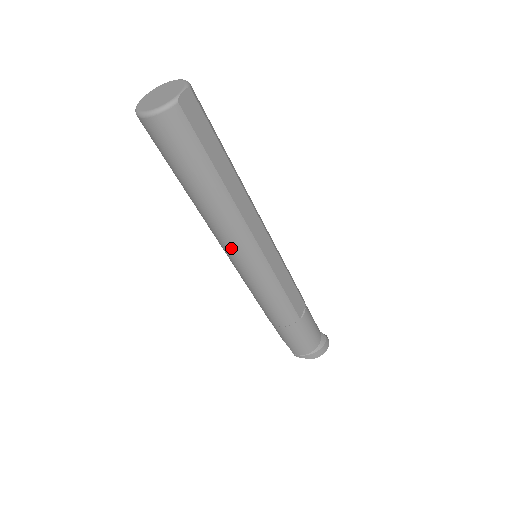
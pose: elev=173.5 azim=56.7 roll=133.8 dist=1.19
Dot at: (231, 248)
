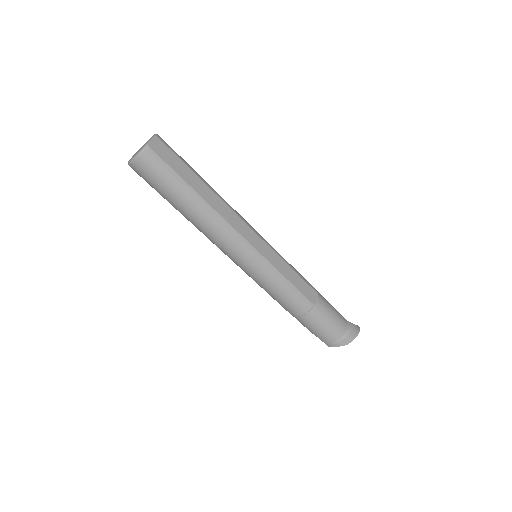
Dot at: (227, 249)
